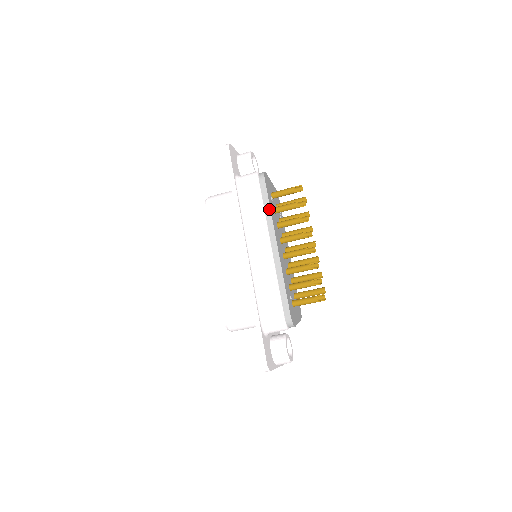
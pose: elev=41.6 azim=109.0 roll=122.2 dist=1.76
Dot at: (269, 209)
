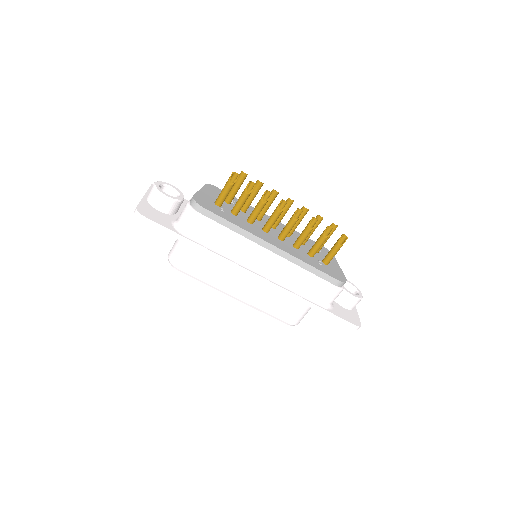
Dot at: (235, 227)
